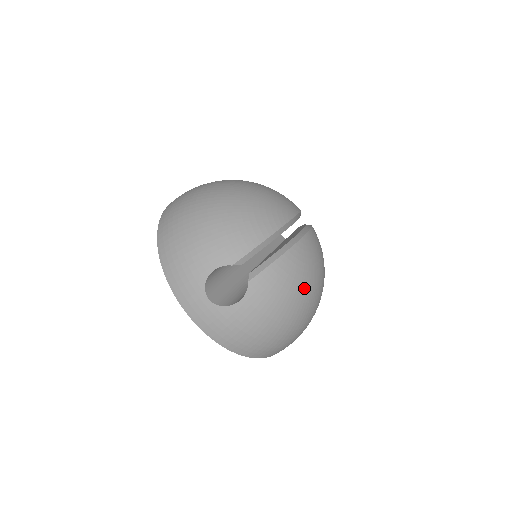
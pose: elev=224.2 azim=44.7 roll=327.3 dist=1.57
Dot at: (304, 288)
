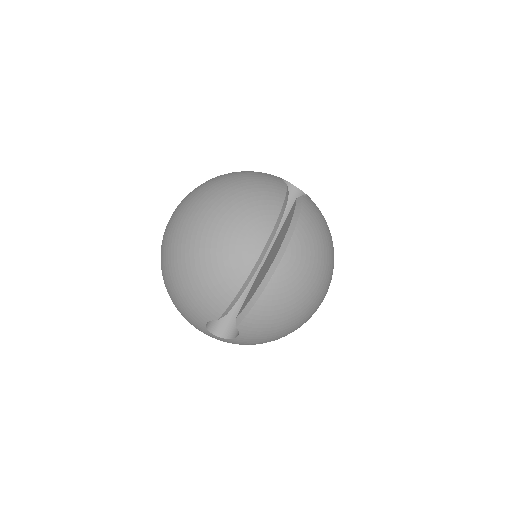
Dot at: (293, 308)
